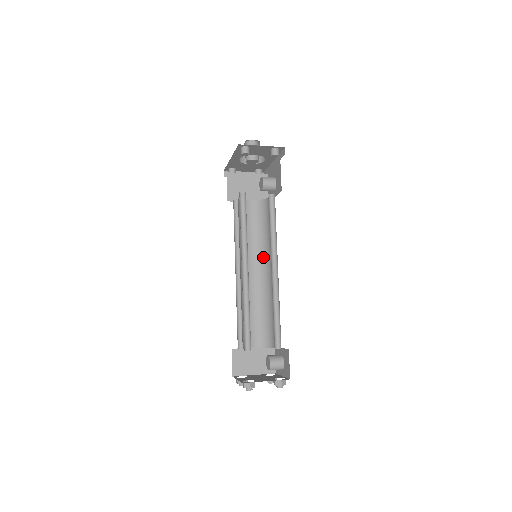
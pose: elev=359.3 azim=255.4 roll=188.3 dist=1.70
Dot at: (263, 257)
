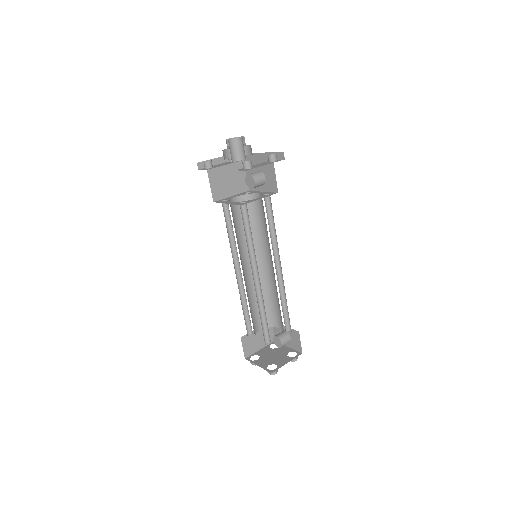
Dot at: (257, 251)
